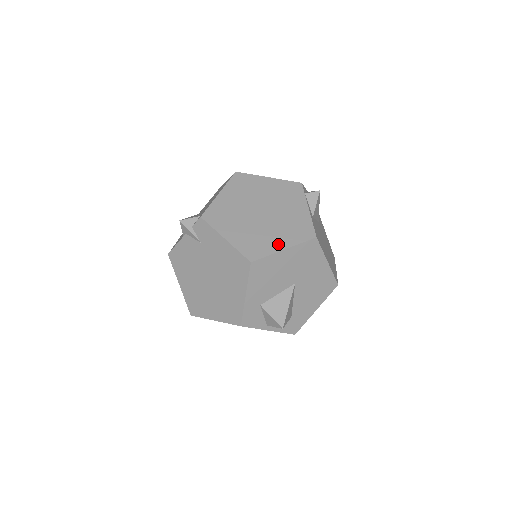
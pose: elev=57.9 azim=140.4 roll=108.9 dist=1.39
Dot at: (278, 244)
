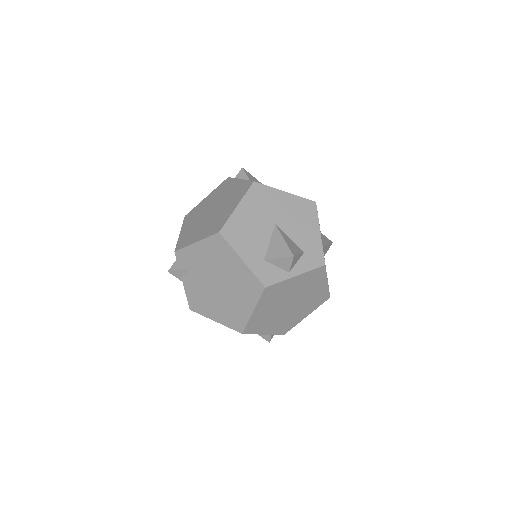
Dot at: (231, 209)
